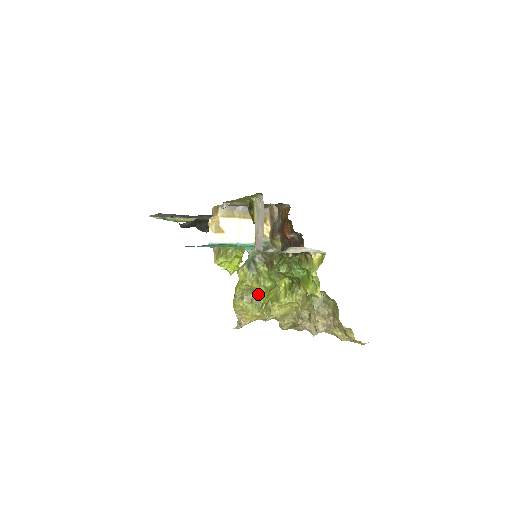
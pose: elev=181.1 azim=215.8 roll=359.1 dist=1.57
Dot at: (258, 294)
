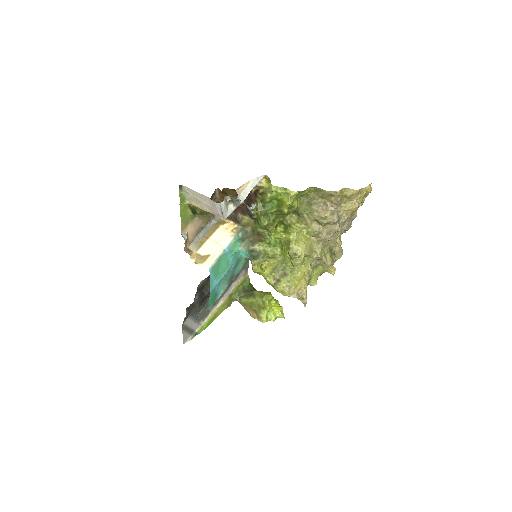
Dot at: (282, 264)
